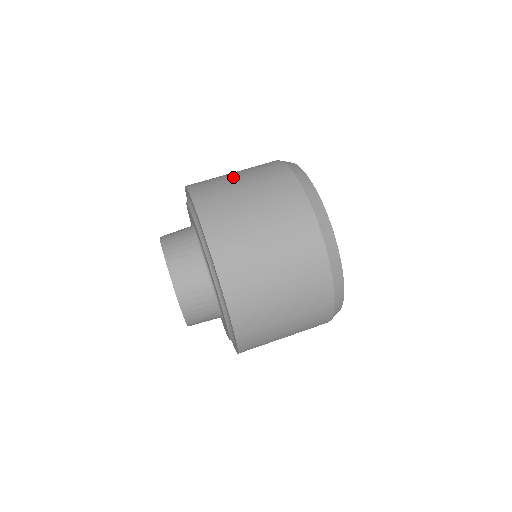
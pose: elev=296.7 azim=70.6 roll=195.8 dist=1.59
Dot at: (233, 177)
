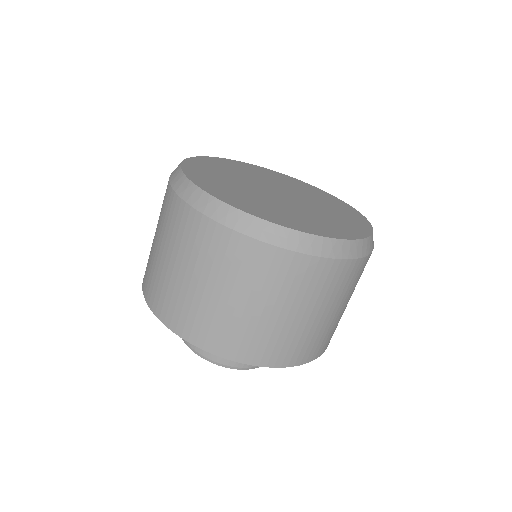
Dot at: (248, 311)
